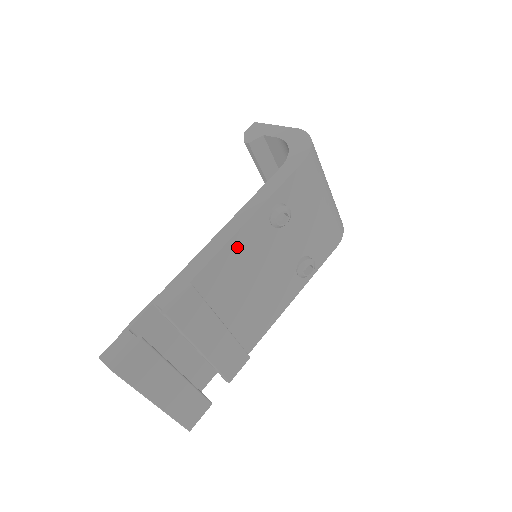
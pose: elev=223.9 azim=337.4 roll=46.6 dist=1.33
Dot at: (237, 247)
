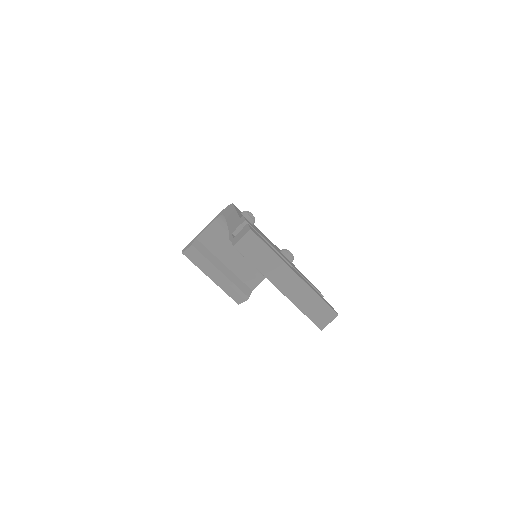
Dot at: occluded
